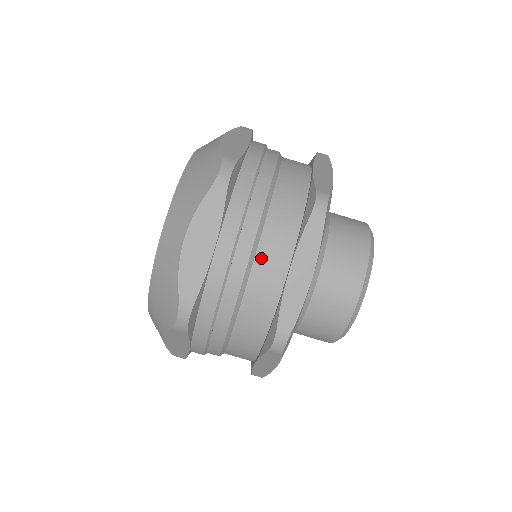
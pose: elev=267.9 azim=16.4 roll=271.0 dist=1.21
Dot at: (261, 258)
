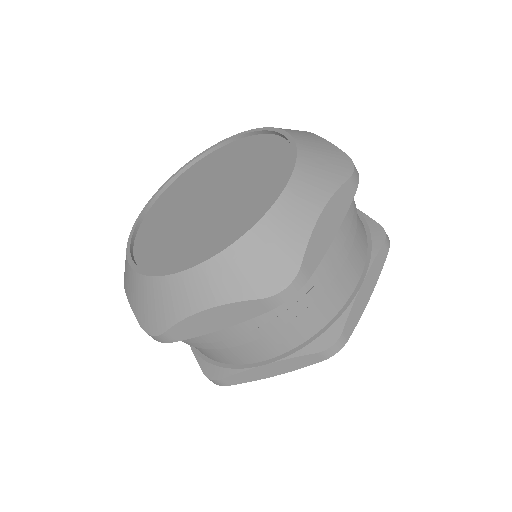
Dot at: (349, 261)
